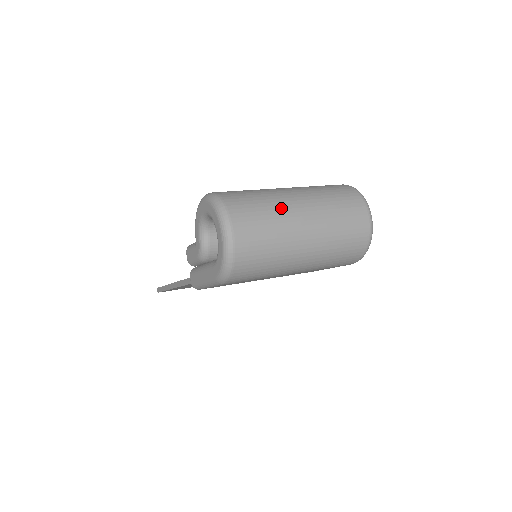
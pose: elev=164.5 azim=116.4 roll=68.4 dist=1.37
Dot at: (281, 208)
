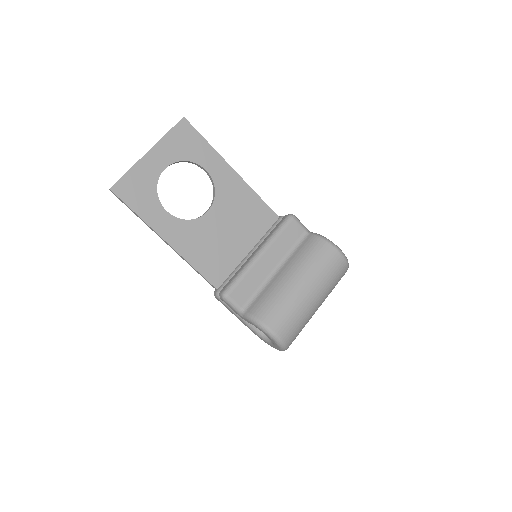
Dot at: occluded
